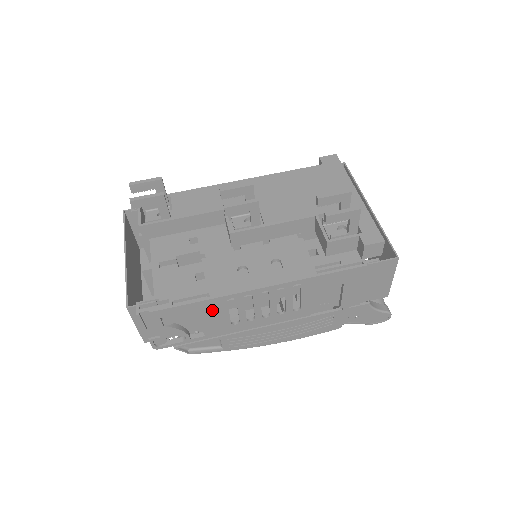
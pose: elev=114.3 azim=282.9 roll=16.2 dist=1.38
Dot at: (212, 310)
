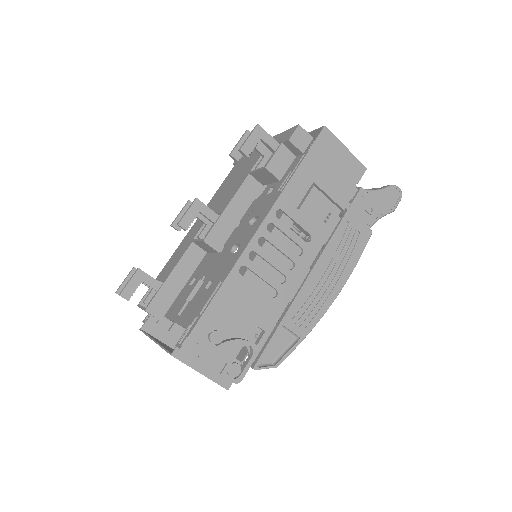
Dot at: (238, 294)
